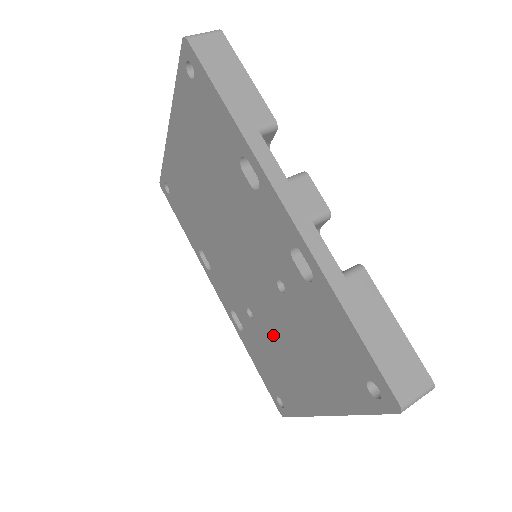
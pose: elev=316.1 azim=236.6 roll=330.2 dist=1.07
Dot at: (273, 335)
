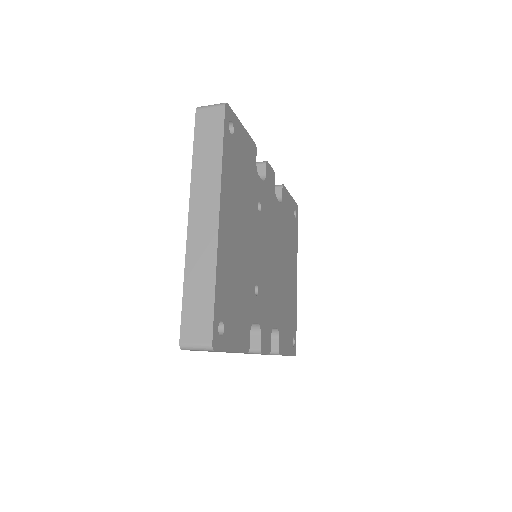
Dot at: occluded
